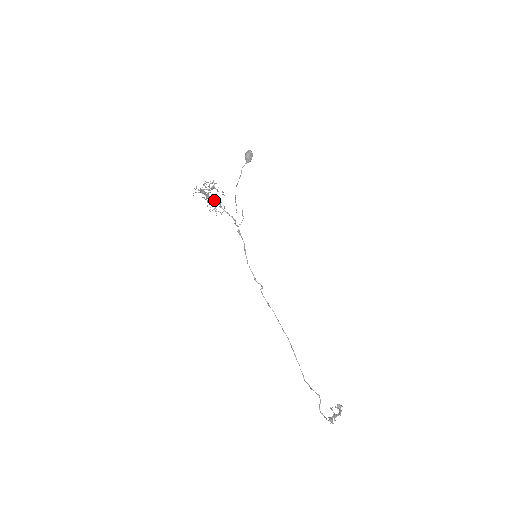
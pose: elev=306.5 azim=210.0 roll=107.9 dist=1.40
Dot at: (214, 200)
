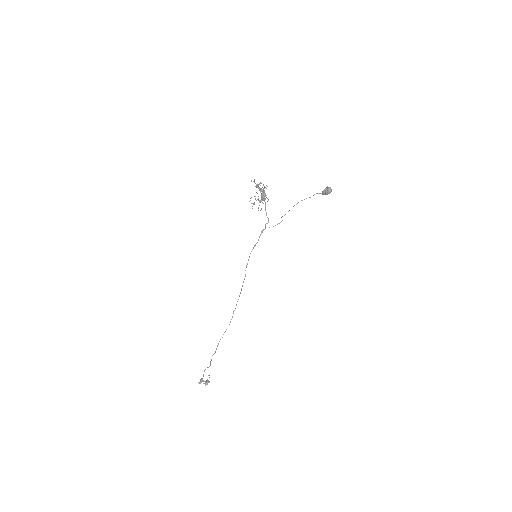
Dot at: (263, 197)
